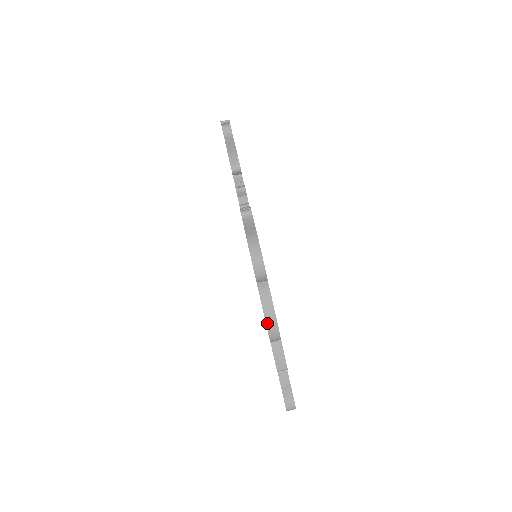
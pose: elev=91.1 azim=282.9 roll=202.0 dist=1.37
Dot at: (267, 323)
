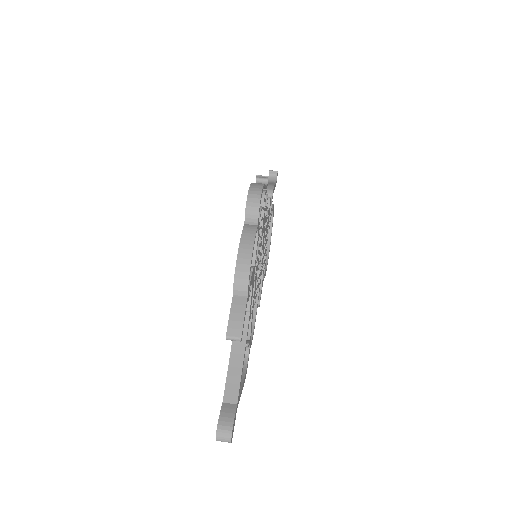
Dot at: (238, 260)
